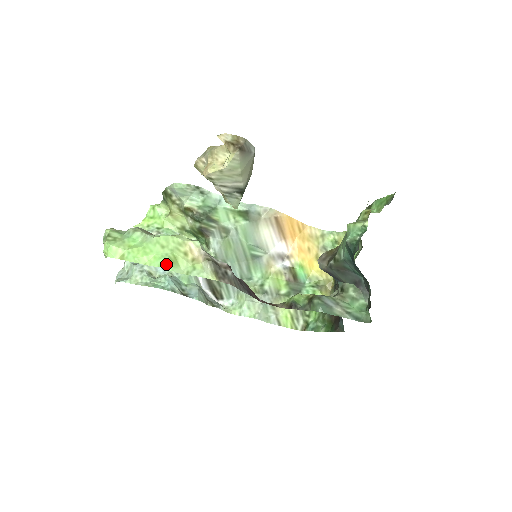
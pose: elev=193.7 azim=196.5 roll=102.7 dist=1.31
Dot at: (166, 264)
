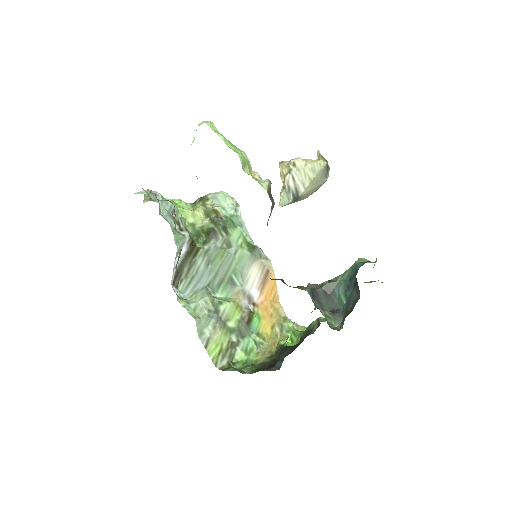
Dot at: (241, 157)
